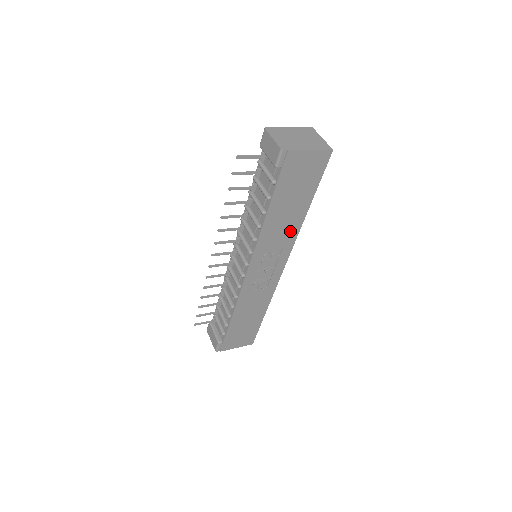
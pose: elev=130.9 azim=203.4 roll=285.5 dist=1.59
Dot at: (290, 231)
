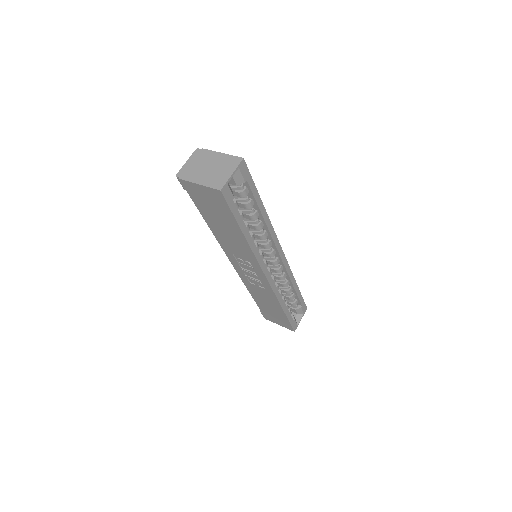
Dot at: (244, 248)
